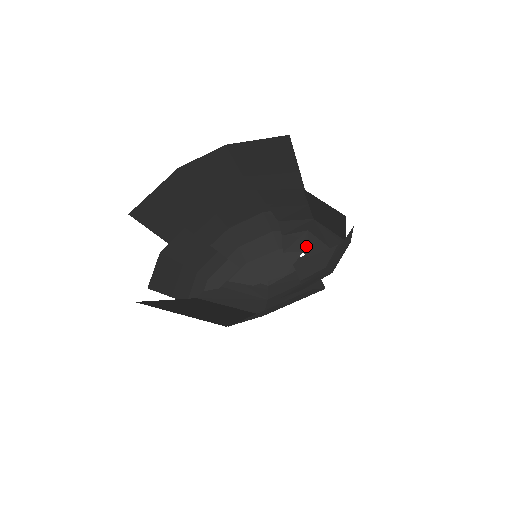
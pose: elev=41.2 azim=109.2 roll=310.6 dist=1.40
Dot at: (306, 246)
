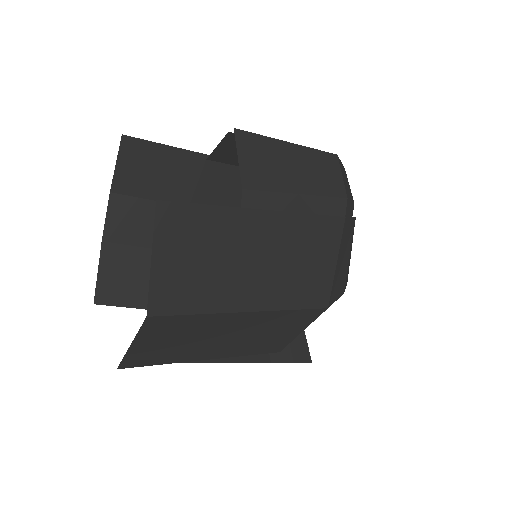
Dot at: occluded
